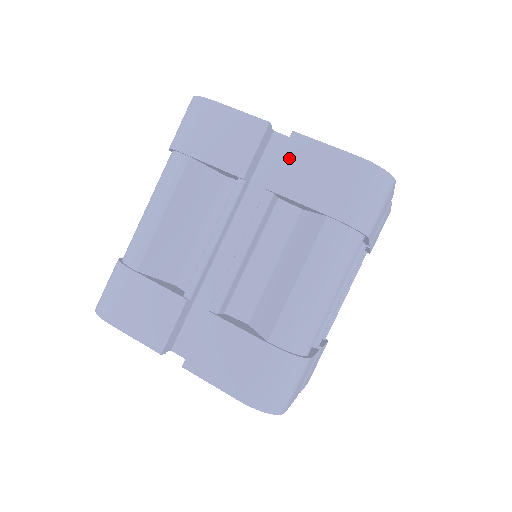
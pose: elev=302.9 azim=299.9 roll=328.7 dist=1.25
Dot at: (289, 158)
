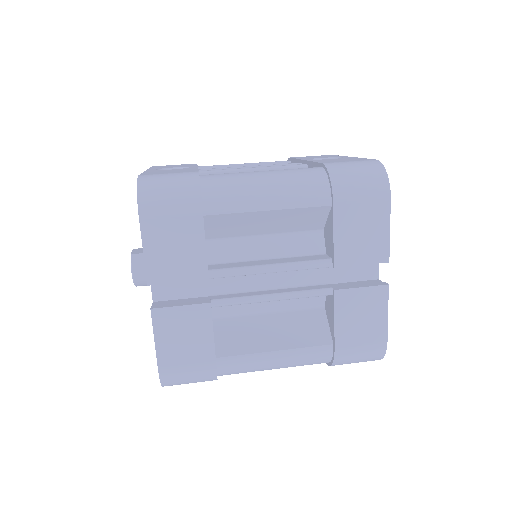
Dot at: (366, 294)
